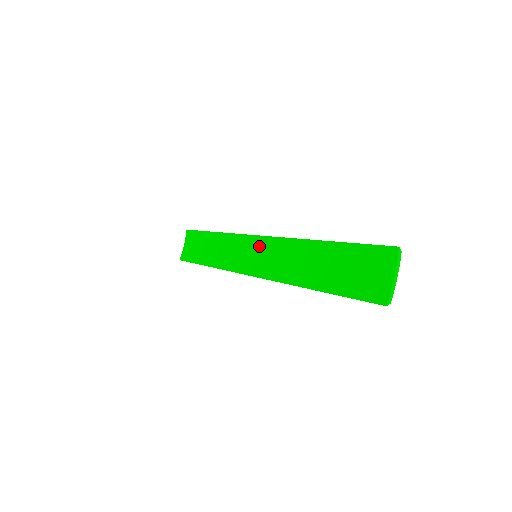
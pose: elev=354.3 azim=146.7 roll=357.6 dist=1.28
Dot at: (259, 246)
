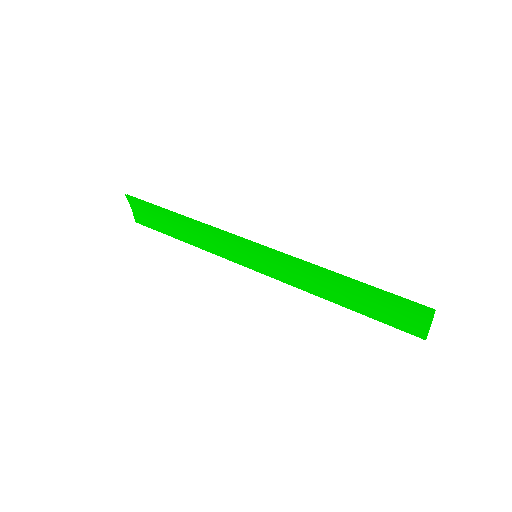
Dot at: (258, 251)
